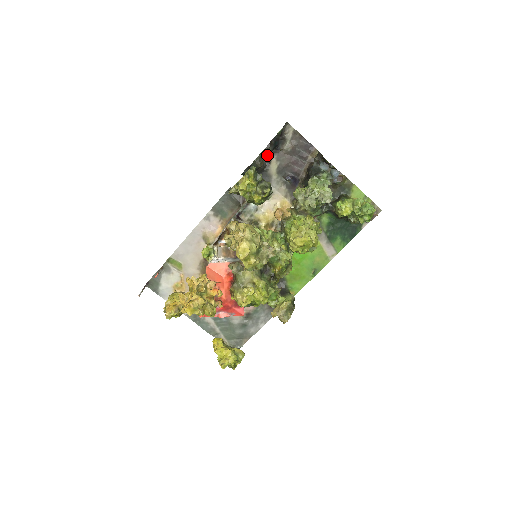
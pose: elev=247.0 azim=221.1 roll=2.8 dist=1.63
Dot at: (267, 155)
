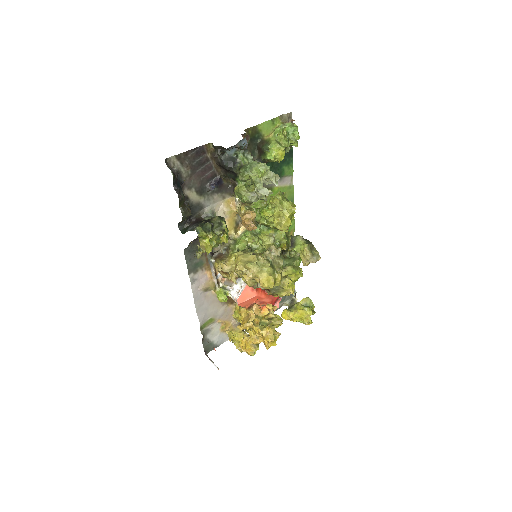
Dot at: (184, 200)
